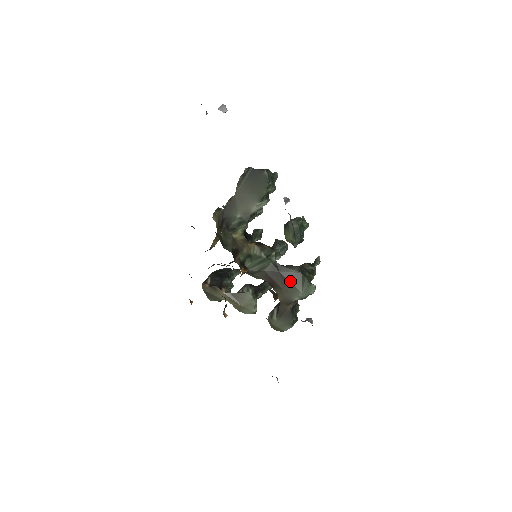
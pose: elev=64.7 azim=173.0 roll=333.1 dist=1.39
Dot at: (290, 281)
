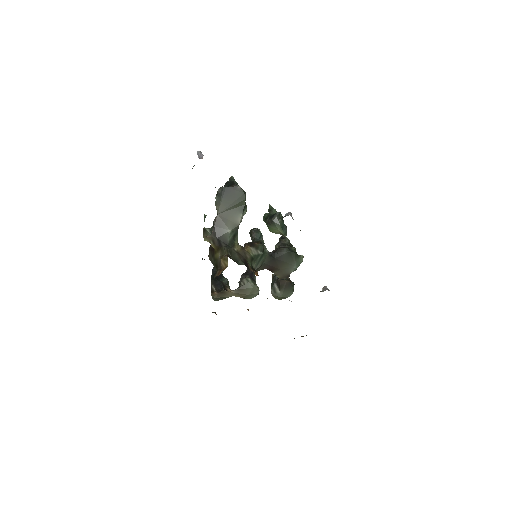
Dot at: (284, 261)
